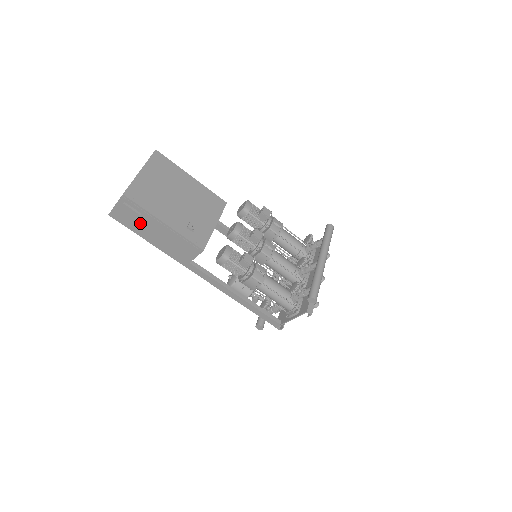
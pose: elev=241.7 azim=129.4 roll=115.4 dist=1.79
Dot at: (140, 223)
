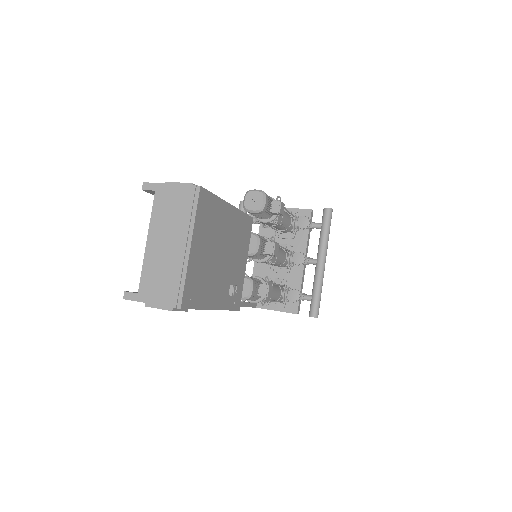
Dot at: occluded
